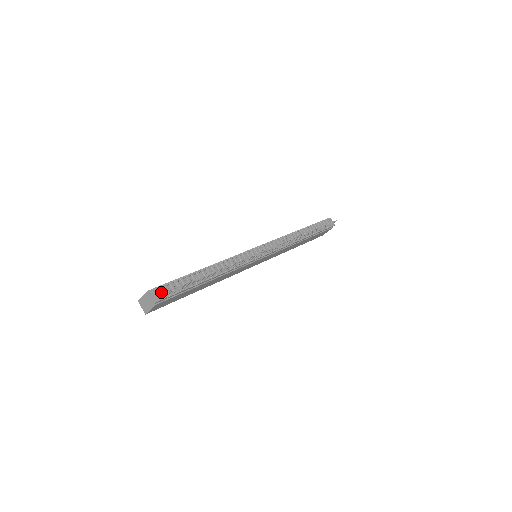
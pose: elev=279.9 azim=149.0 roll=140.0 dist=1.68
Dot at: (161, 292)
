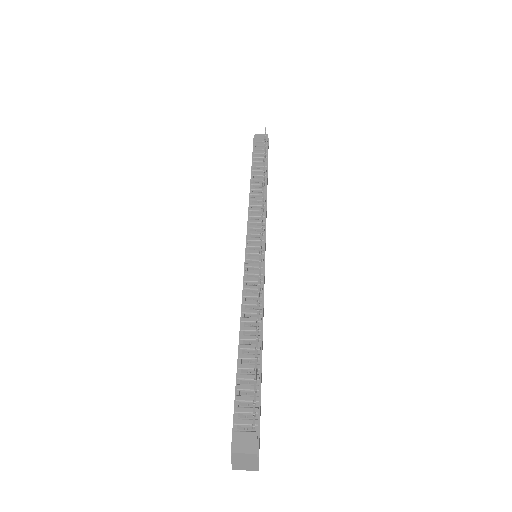
Dot at: (244, 435)
